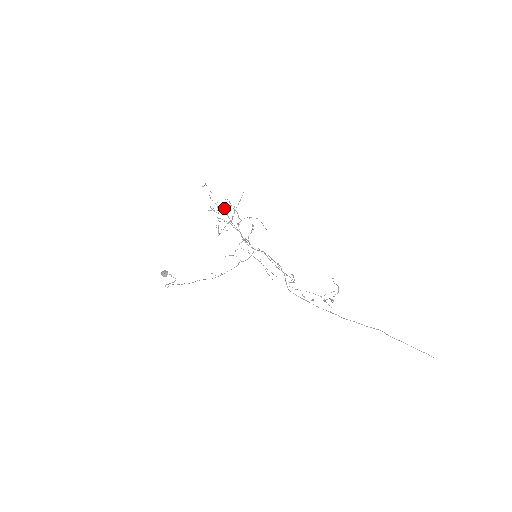
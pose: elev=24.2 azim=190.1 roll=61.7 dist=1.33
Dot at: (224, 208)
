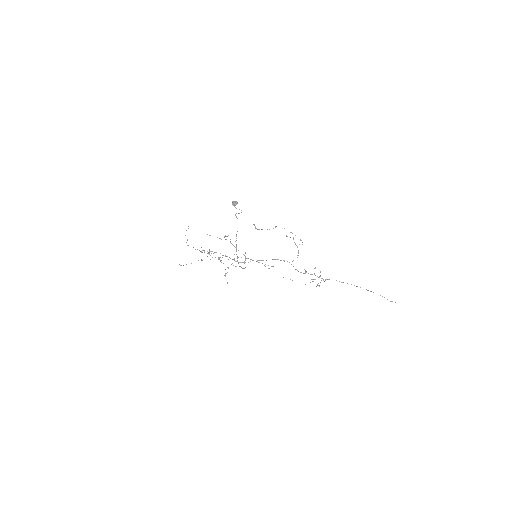
Dot at: occluded
